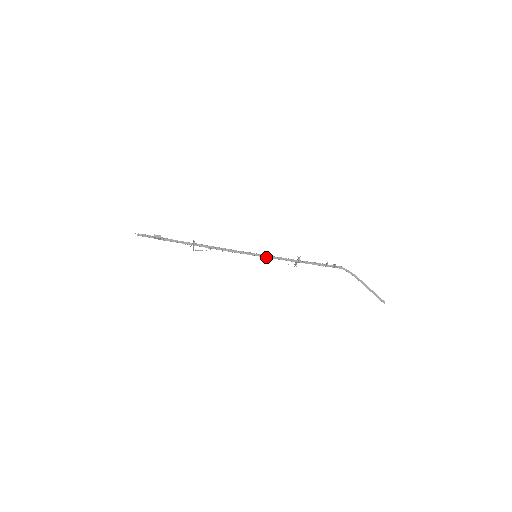
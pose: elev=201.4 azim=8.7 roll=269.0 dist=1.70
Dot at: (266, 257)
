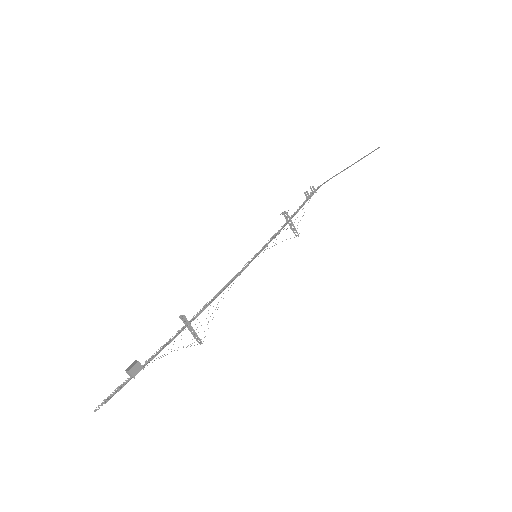
Dot at: (264, 247)
